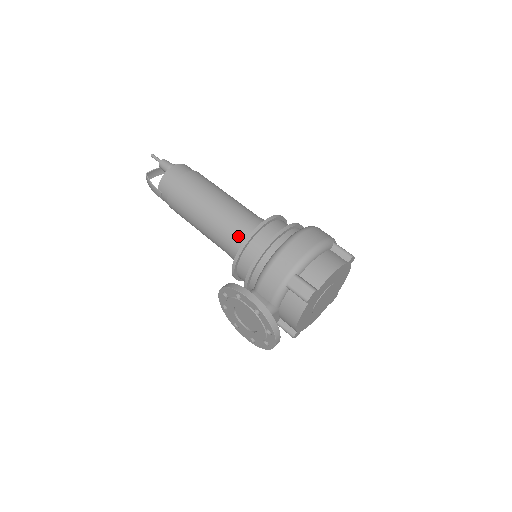
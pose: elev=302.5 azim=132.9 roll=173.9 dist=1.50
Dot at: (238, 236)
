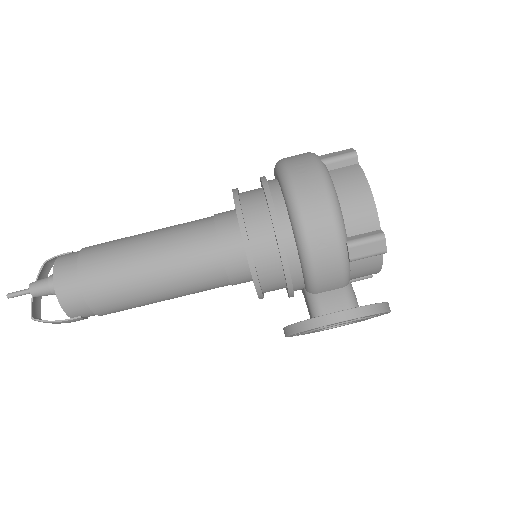
Dot at: (227, 267)
